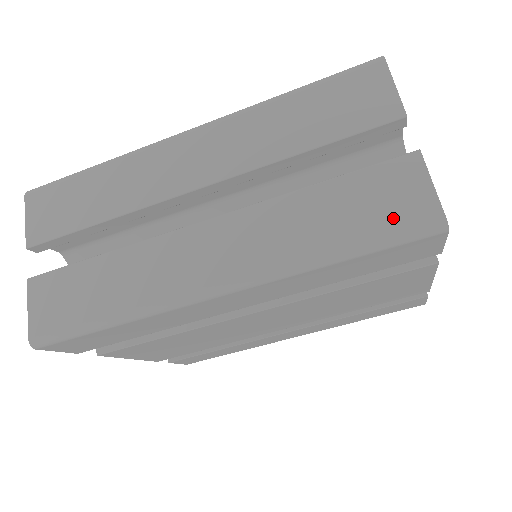
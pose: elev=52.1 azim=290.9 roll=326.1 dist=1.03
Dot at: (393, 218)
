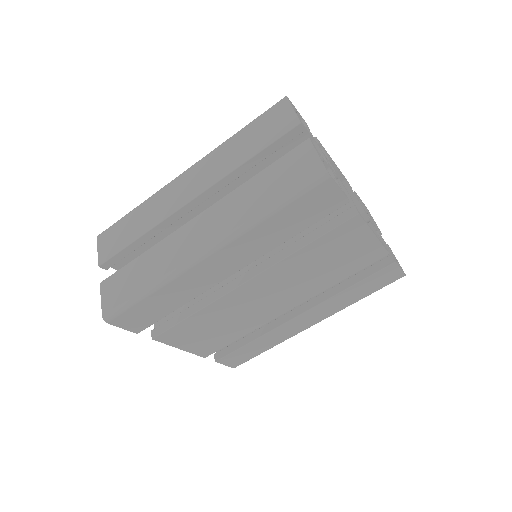
Dot at: (297, 179)
